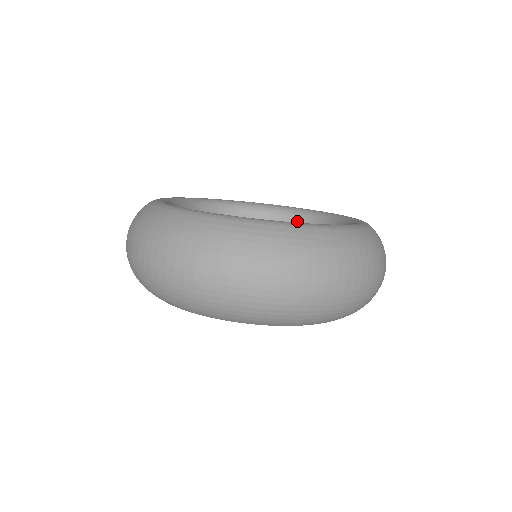
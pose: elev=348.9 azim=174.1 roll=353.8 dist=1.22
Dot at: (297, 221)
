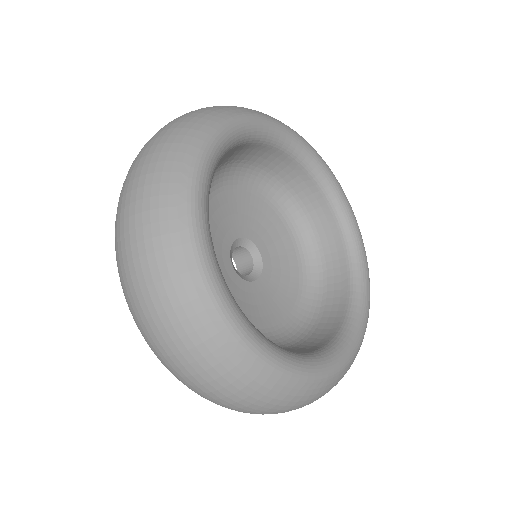
Dot at: (342, 252)
